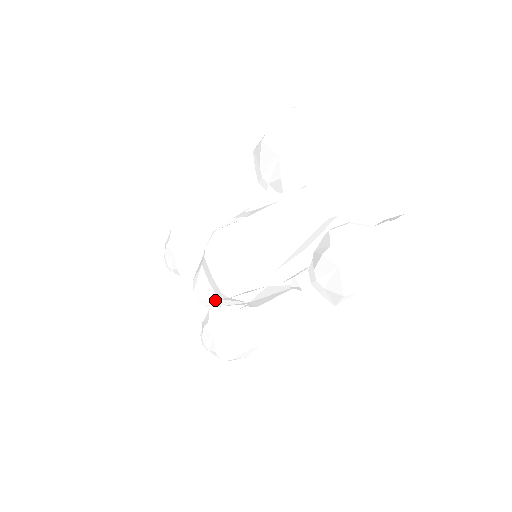
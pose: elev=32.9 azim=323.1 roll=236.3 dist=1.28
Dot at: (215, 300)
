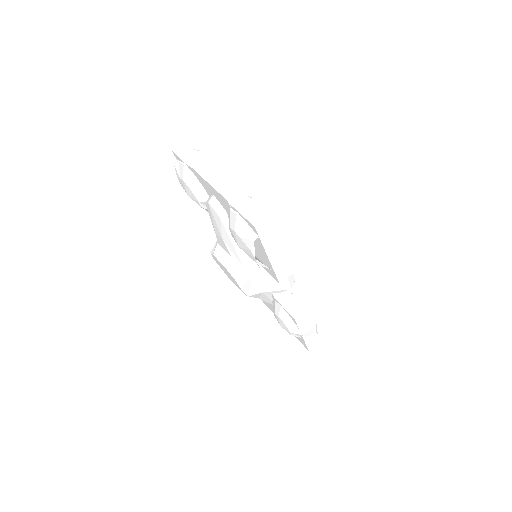
Dot at: (261, 299)
